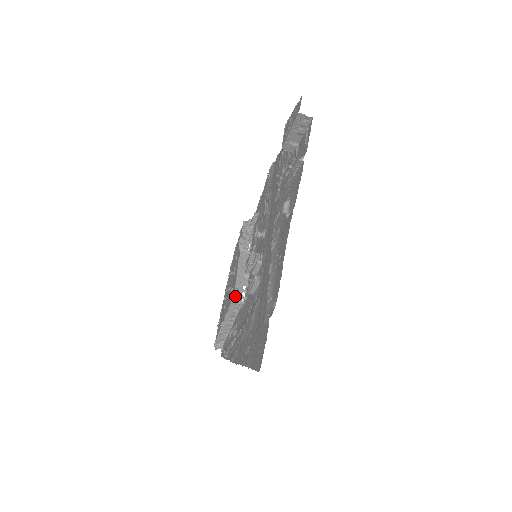
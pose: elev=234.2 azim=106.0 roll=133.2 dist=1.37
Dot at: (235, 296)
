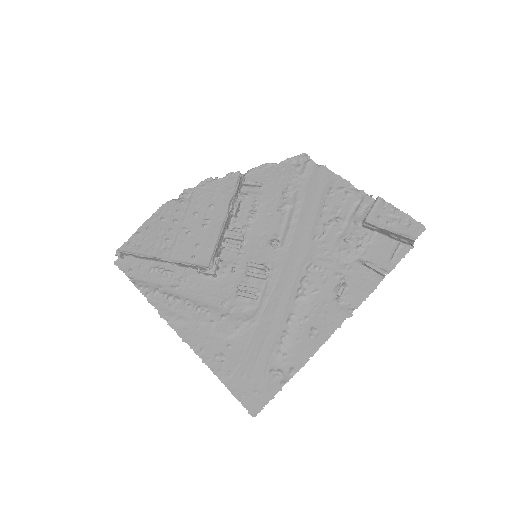
Dot at: (208, 269)
